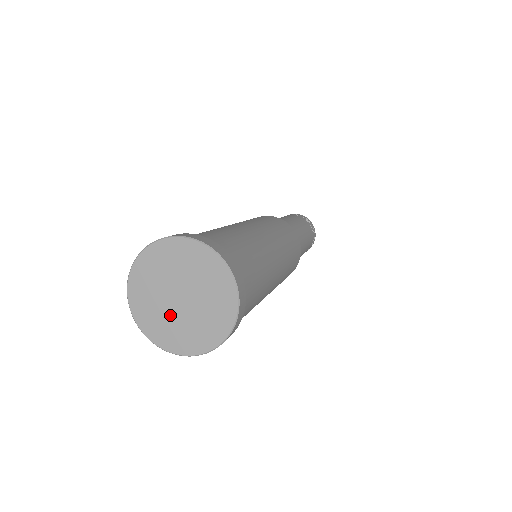
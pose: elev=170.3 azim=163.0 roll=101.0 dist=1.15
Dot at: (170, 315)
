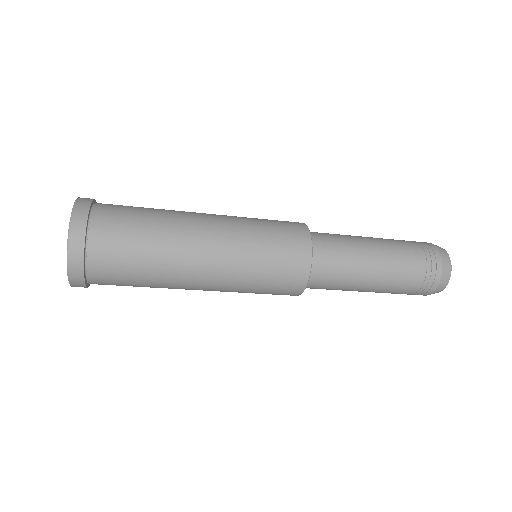
Dot at: occluded
